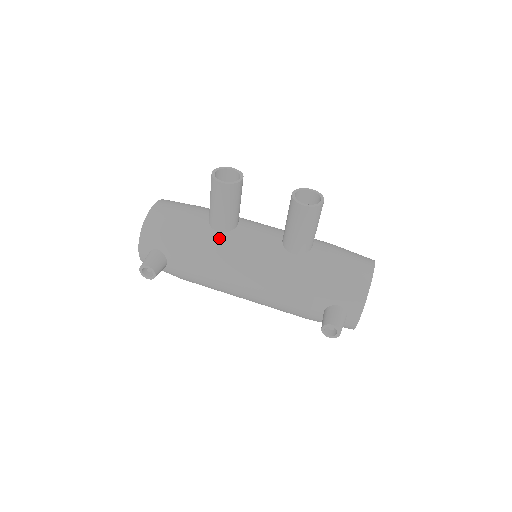
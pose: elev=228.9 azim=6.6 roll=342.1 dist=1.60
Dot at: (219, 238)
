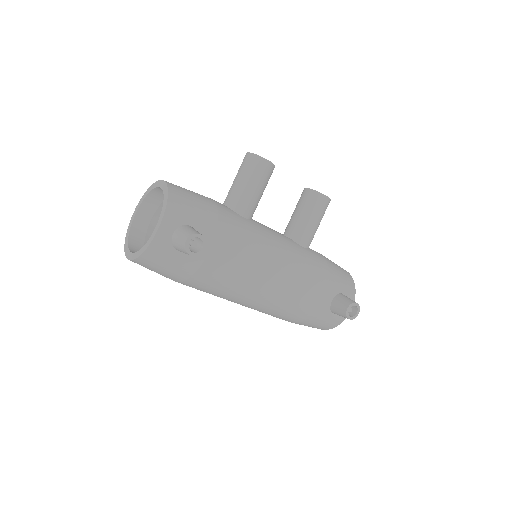
Dot at: (248, 222)
